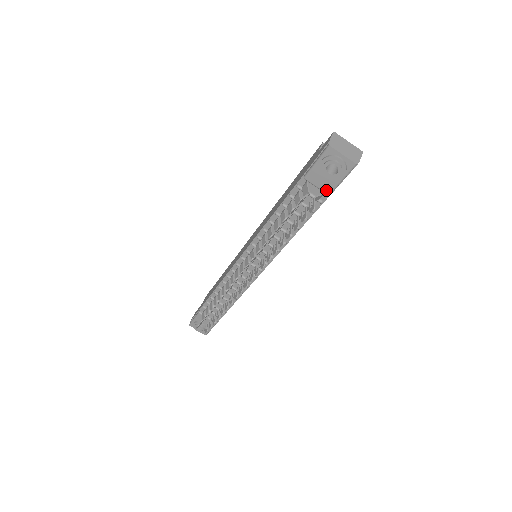
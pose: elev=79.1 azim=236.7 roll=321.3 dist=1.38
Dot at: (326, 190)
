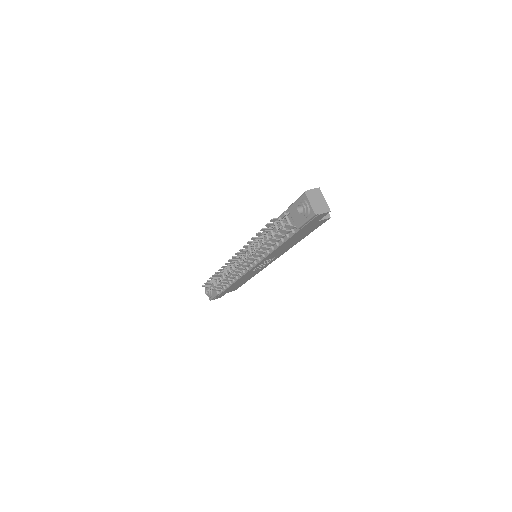
Dot at: (296, 224)
